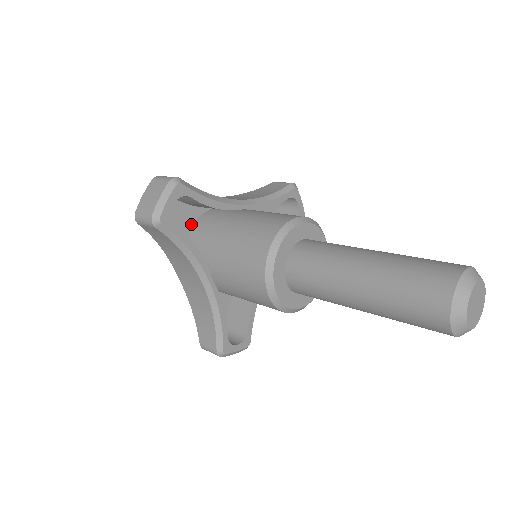
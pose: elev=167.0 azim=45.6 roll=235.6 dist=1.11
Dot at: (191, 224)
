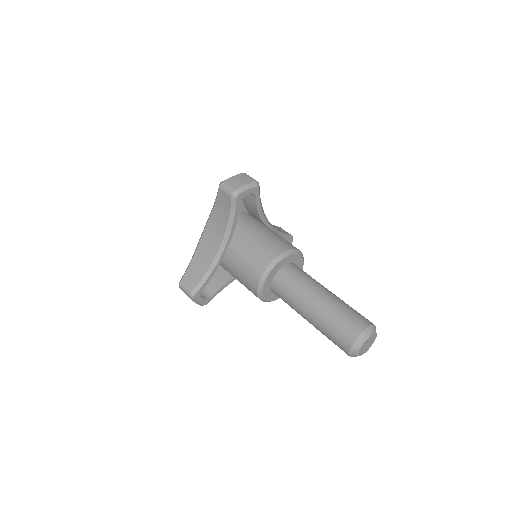
Dot at: occluded
